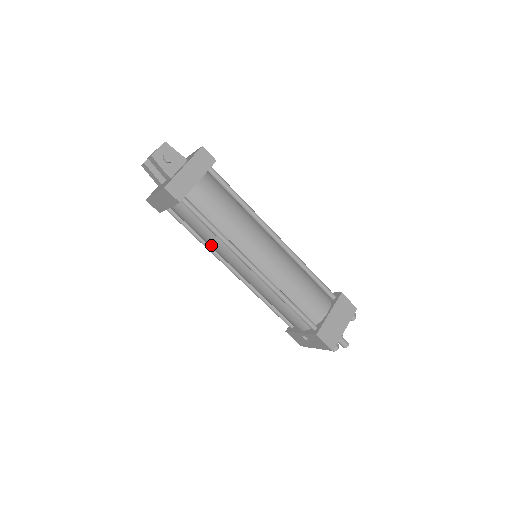
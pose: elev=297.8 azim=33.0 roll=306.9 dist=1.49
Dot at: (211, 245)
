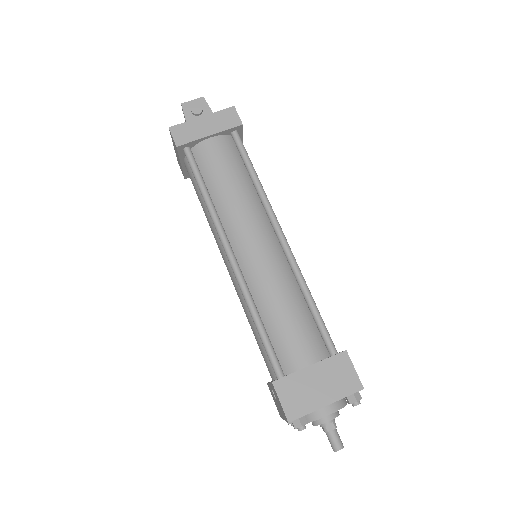
Dot at: (207, 219)
